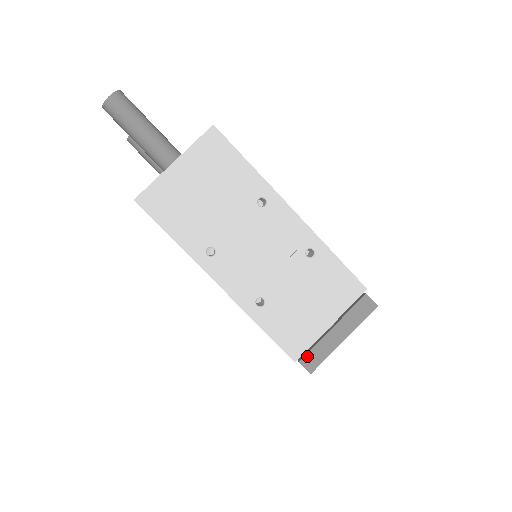
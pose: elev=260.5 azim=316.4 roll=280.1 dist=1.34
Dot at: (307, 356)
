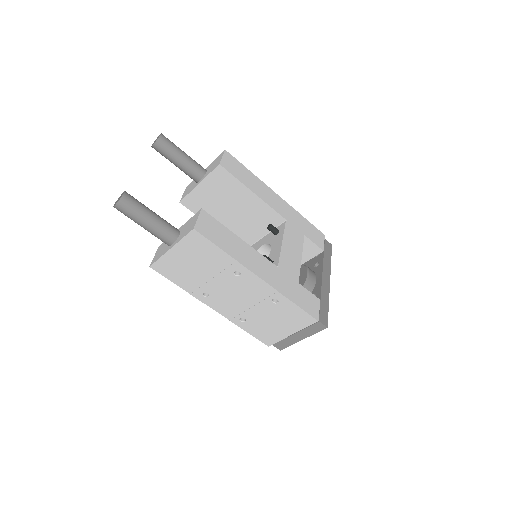
Dot at: (277, 343)
